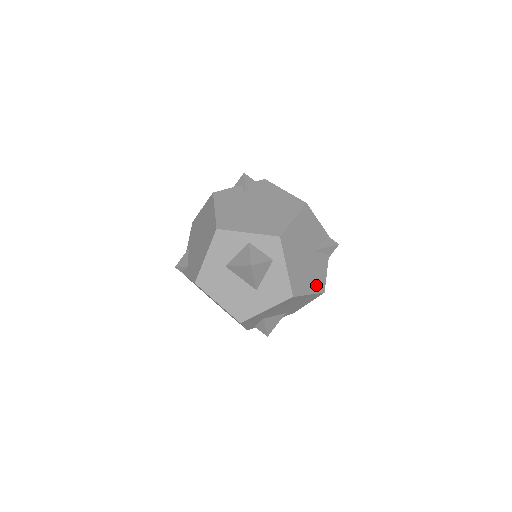
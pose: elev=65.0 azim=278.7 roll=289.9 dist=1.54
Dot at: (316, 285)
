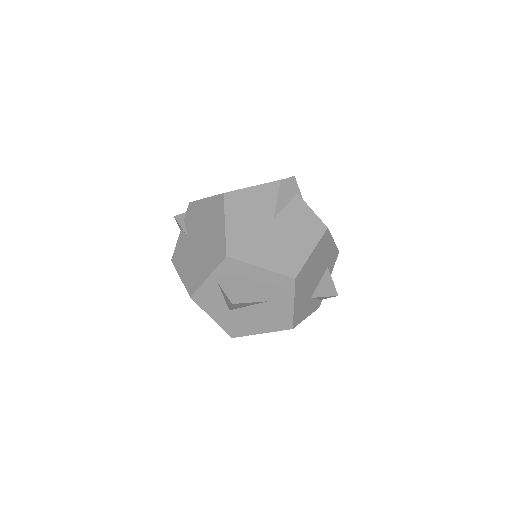
Dot at: (311, 235)
